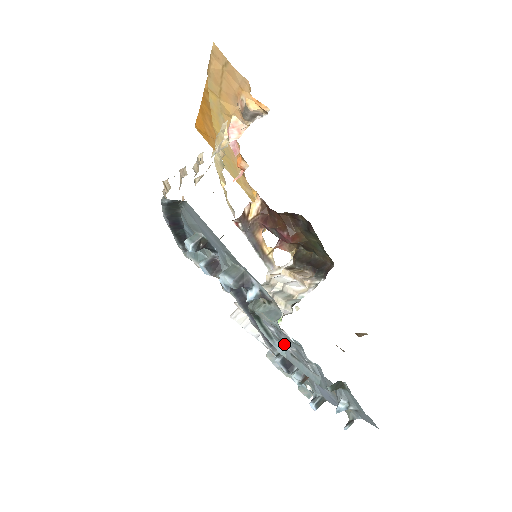
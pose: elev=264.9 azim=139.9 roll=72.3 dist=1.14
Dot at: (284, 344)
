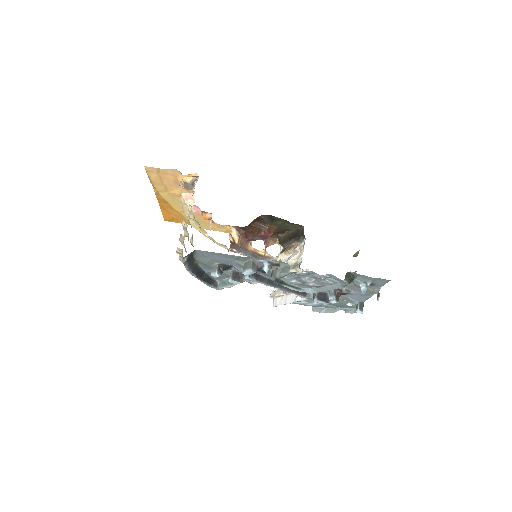
Dot at: (307, 284)
